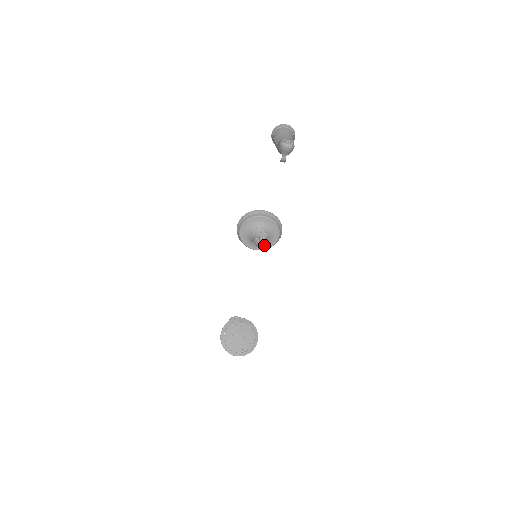
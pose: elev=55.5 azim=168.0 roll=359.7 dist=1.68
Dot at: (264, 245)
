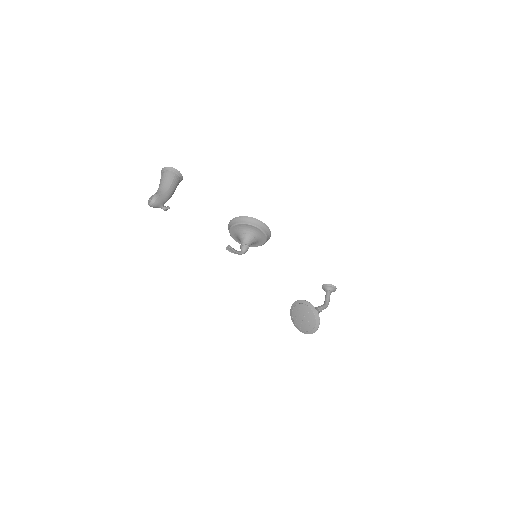
Dot at: (261, 240)
